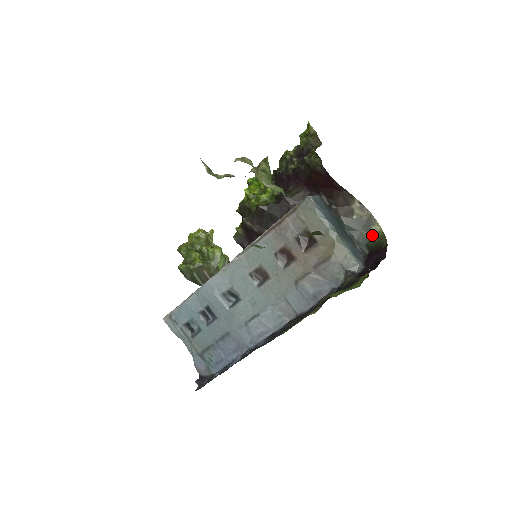
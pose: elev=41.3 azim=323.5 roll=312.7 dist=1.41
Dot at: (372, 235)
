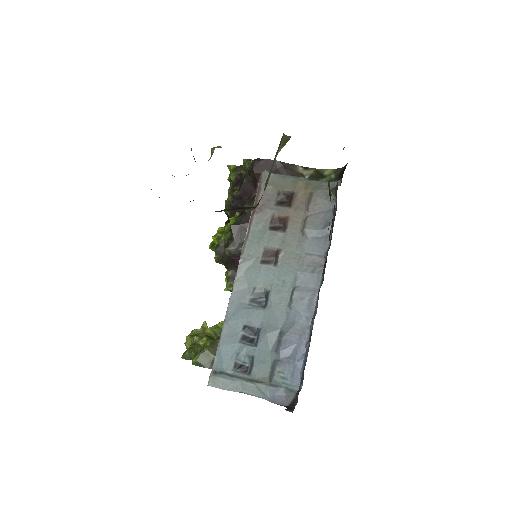
Dot at: (329, 177)
